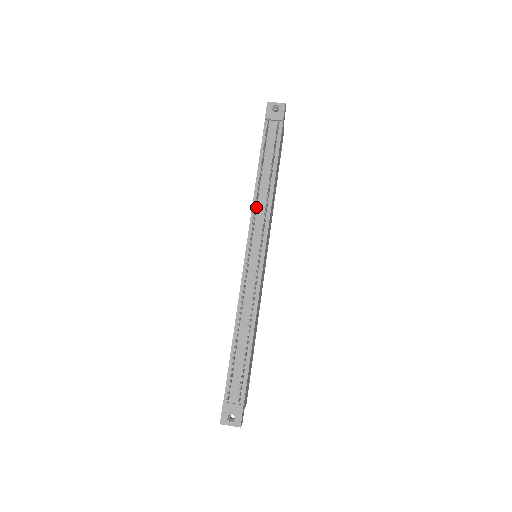
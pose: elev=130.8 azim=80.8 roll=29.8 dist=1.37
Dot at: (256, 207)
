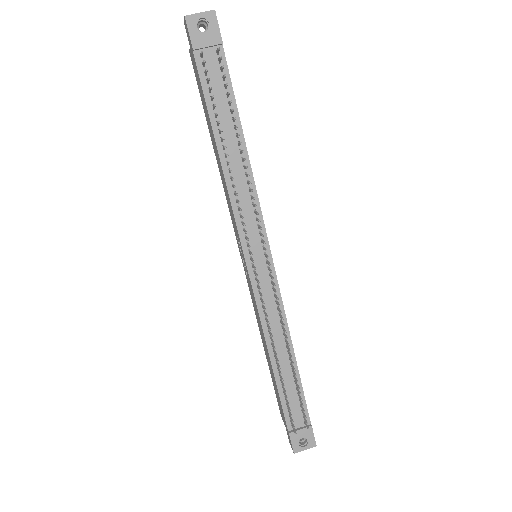
Dot at: (235, 197)
